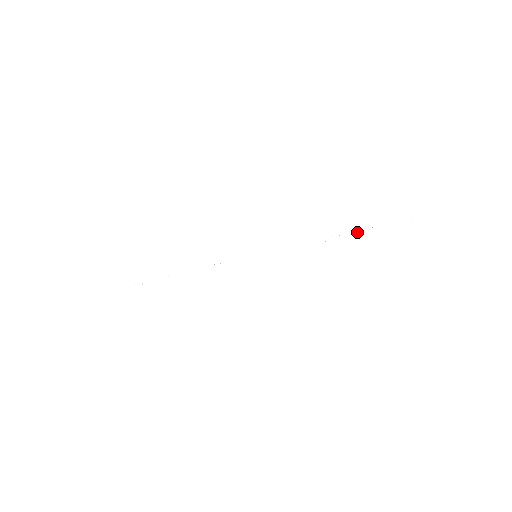
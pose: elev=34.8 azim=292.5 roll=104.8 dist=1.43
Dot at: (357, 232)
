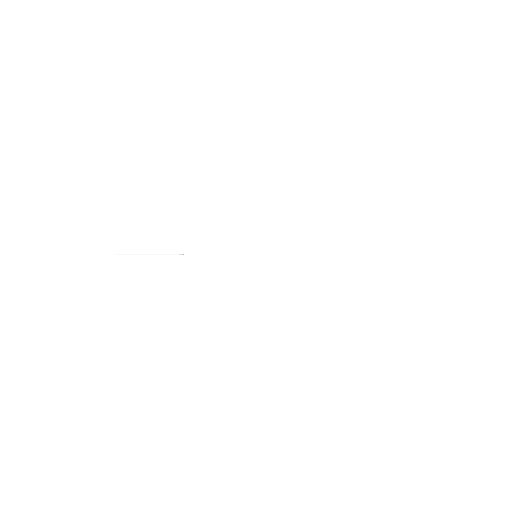
Dot at: (347, 256)
